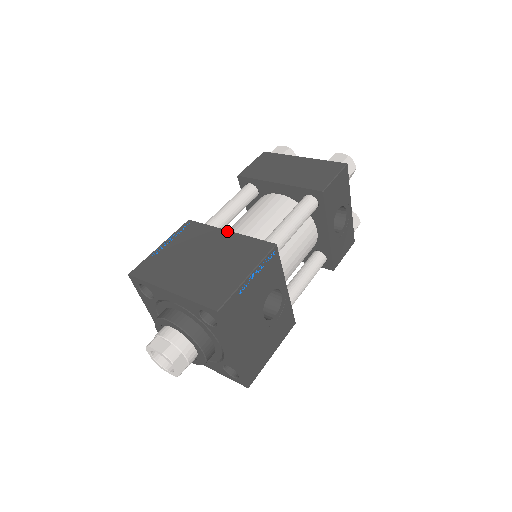
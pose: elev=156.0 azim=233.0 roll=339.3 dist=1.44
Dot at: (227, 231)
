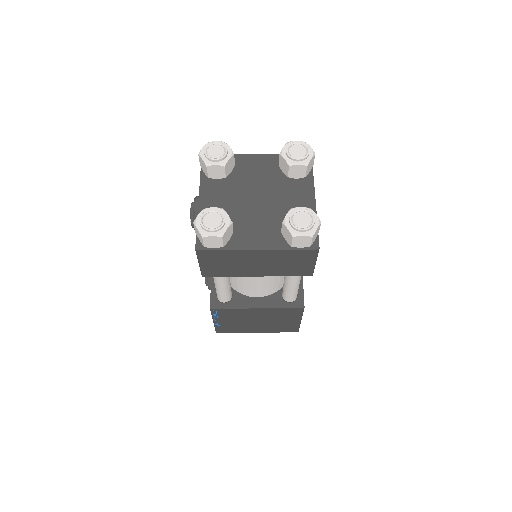
Dot at: (256, 309)
